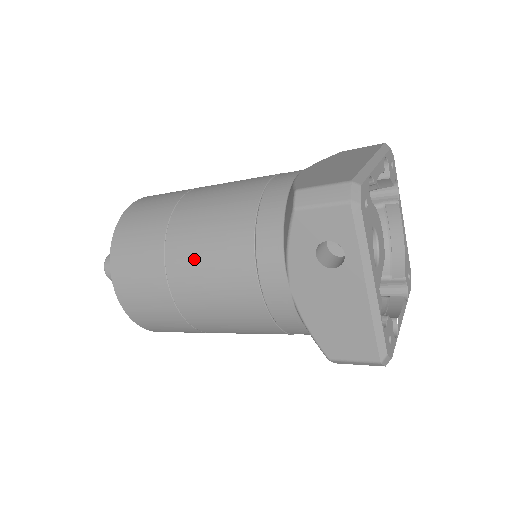
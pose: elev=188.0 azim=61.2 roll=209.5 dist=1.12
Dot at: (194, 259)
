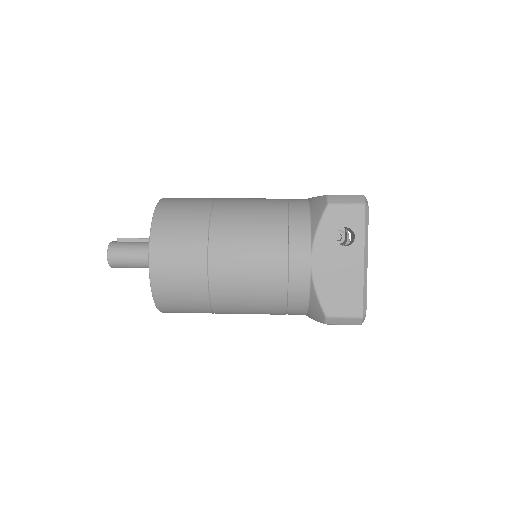
Dot at: (237, 233)
